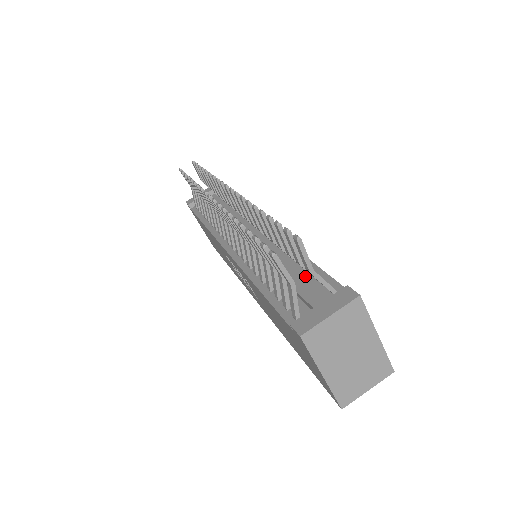
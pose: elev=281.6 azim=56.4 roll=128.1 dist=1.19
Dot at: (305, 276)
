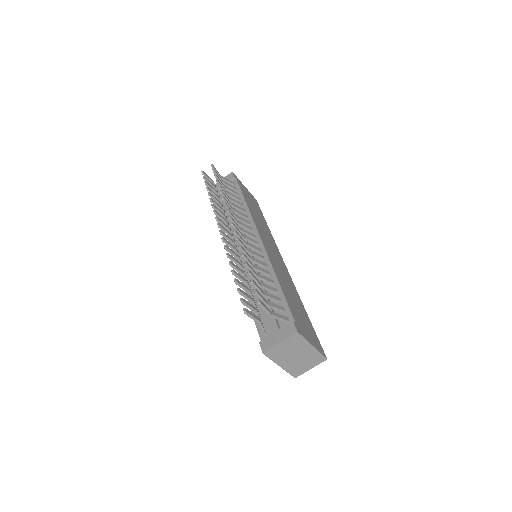
Dot at: occluded
